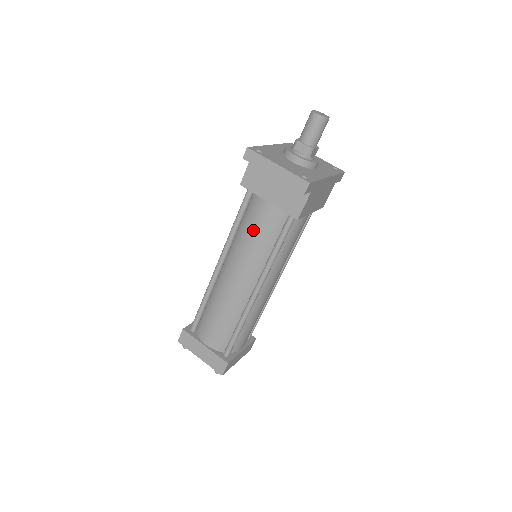
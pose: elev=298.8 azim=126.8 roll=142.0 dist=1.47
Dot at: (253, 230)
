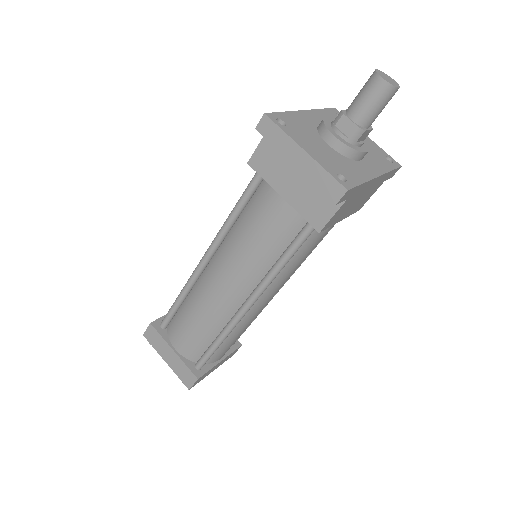
Dot at: (255, 229)
